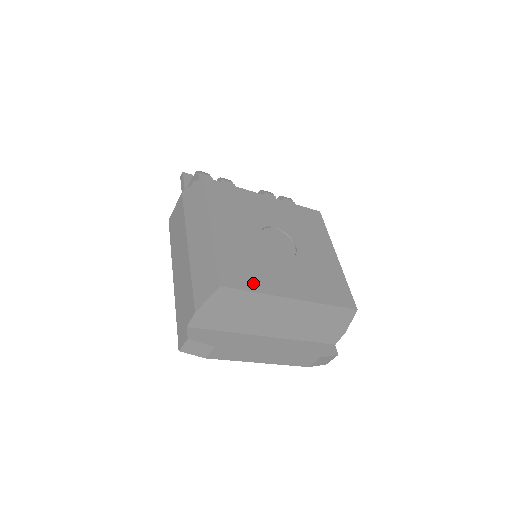
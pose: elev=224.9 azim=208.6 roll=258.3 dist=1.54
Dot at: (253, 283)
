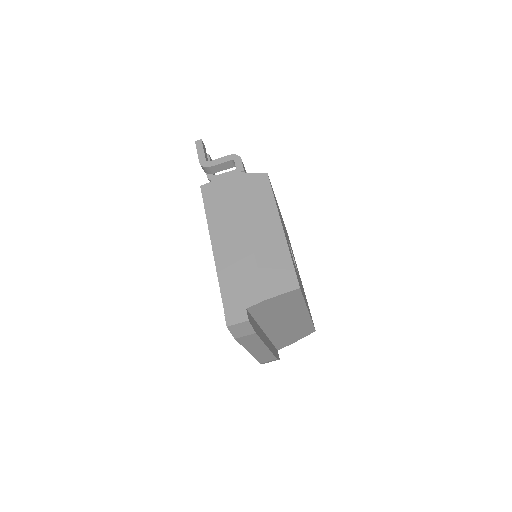
Dot at: occluded
